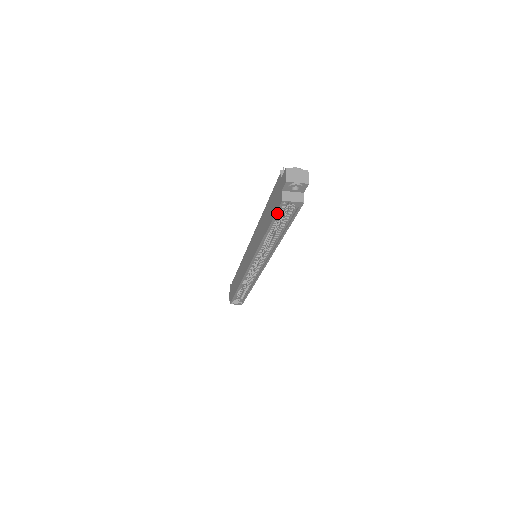
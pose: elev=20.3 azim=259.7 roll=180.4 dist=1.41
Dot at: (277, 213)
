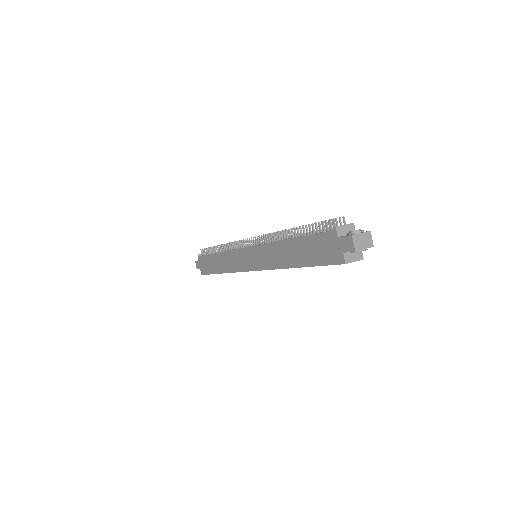
Dot at: occluded
